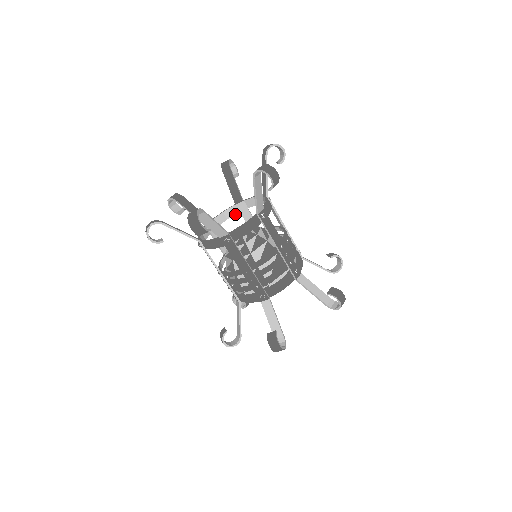
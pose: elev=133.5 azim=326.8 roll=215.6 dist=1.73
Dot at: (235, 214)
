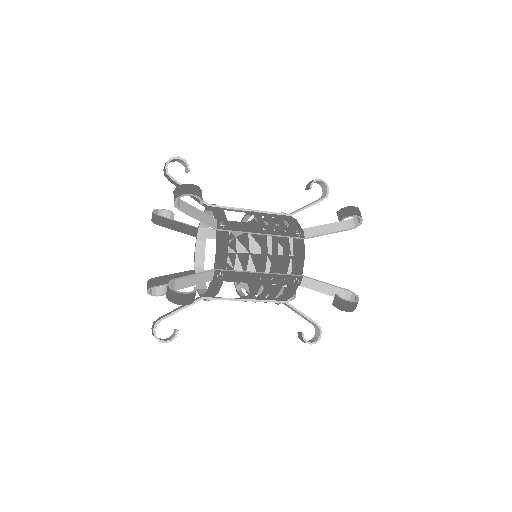
Dot at: occluded
